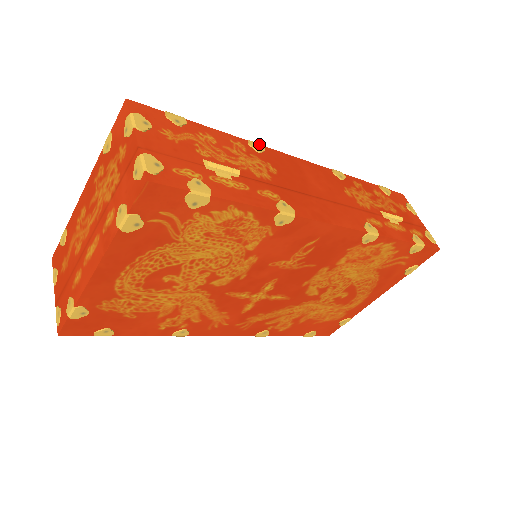
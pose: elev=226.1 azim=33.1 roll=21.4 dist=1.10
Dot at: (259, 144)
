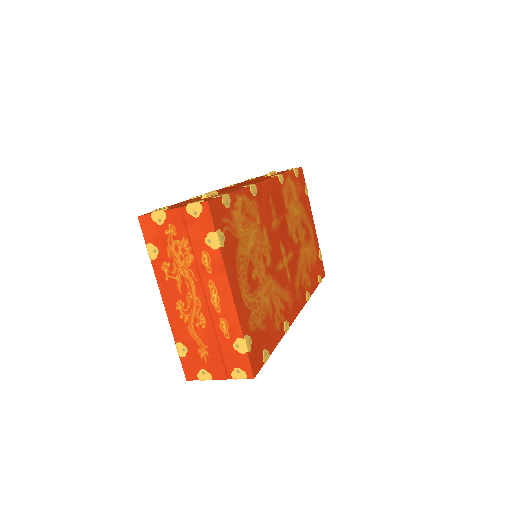
Dot at: occluded
